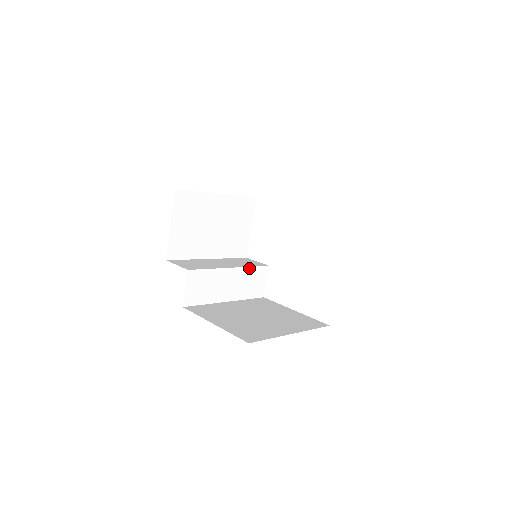
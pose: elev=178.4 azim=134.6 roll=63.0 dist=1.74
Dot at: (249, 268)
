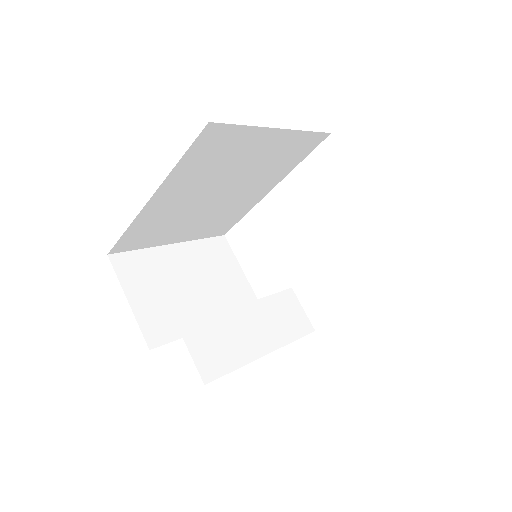
Dot at: (267, 298)
